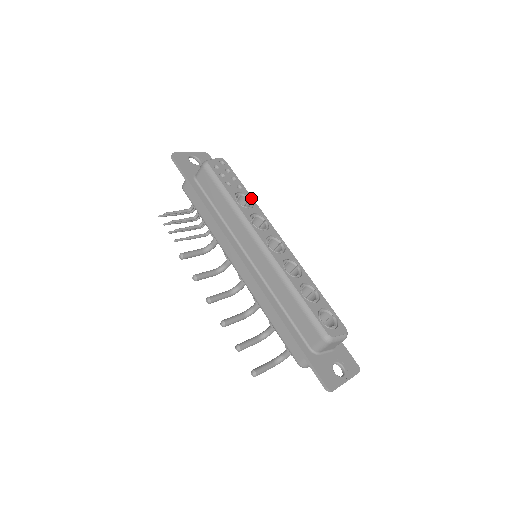
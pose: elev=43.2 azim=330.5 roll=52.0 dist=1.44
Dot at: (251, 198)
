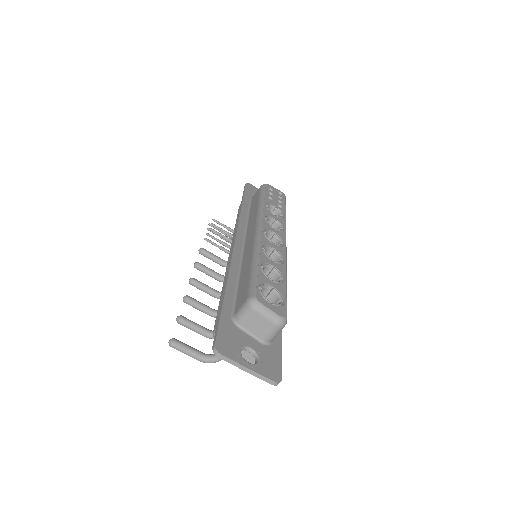
Dot at: (284, 215)
